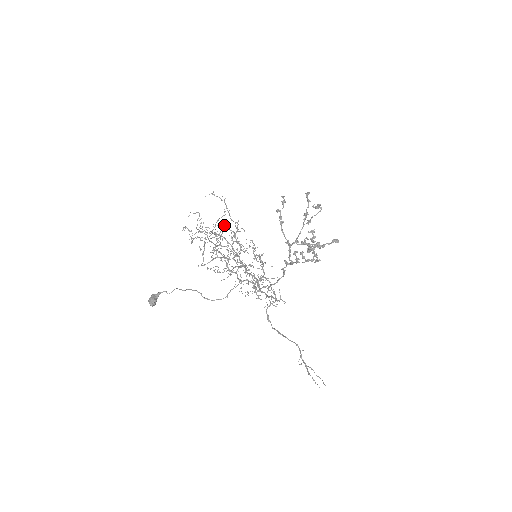
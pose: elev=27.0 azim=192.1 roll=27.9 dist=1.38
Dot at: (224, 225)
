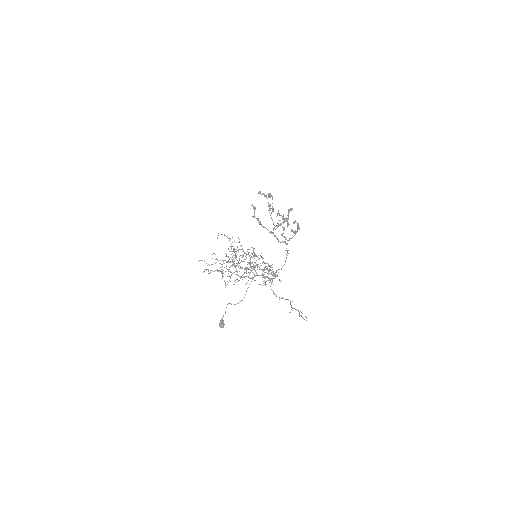
Dot at: occluded
